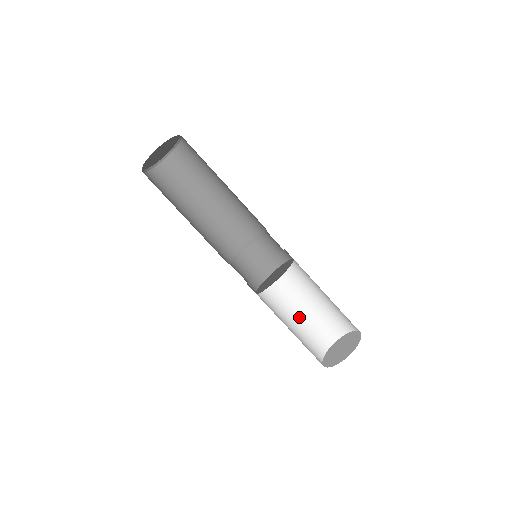
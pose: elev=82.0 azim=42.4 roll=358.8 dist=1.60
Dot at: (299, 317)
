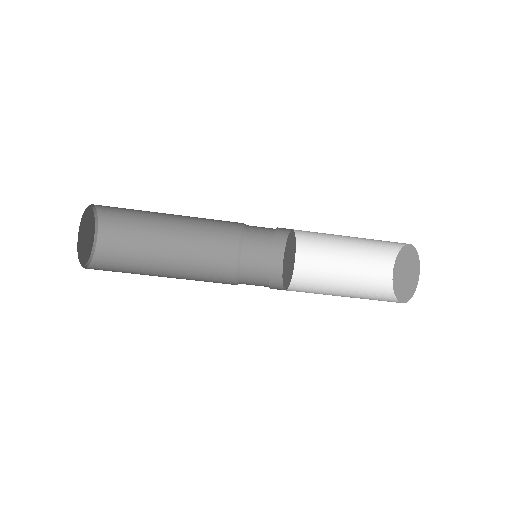
Dot at: (351, 239)
